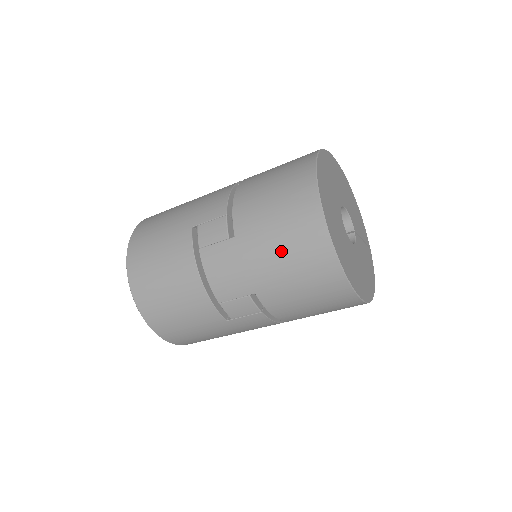
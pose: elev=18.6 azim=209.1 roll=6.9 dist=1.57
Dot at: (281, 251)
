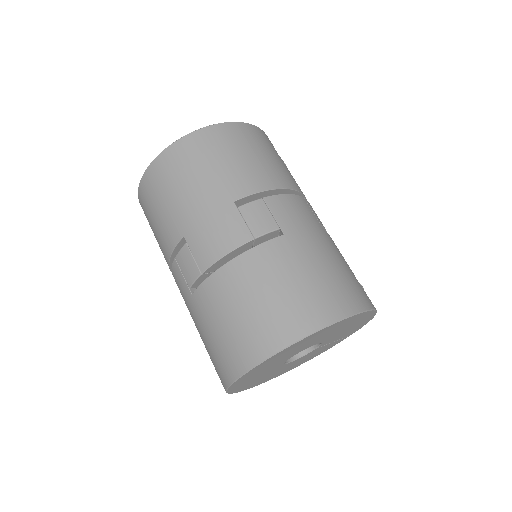
Dot at: (205, 344)
